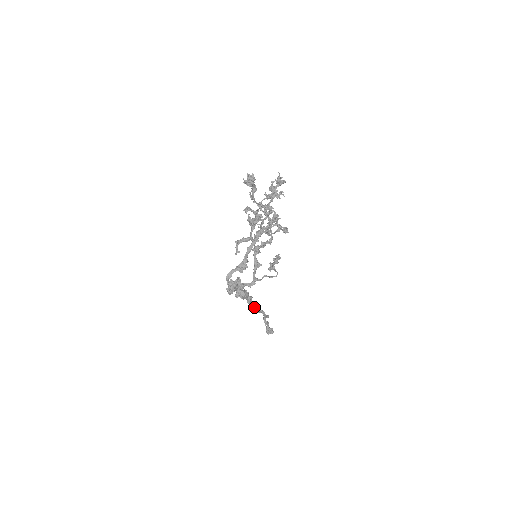
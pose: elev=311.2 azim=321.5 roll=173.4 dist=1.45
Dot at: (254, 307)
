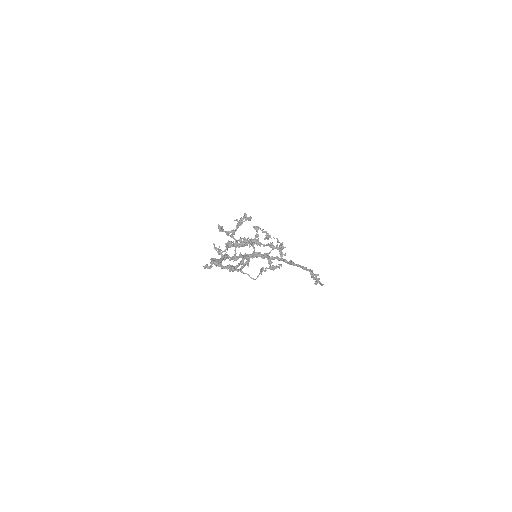
Dot at: (297, 266)
